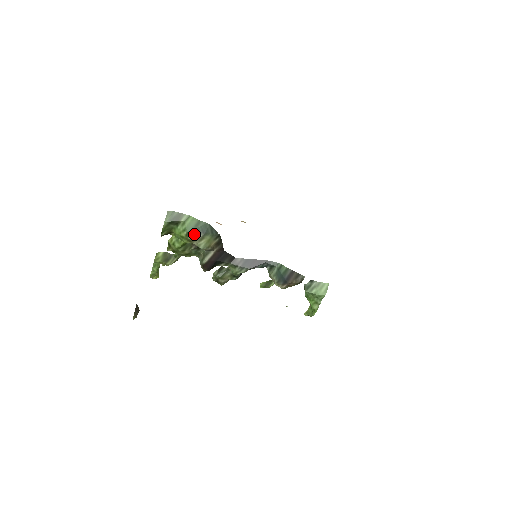
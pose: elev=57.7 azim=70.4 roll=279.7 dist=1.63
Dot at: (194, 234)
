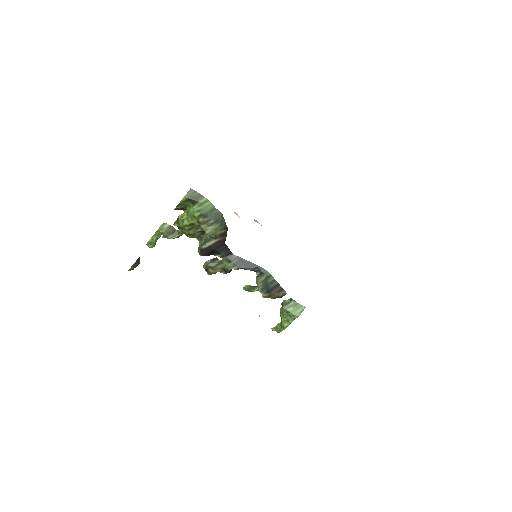
Dot at: (206, 218)
